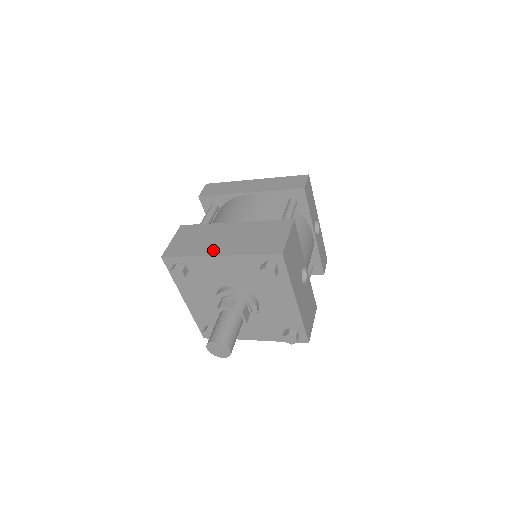
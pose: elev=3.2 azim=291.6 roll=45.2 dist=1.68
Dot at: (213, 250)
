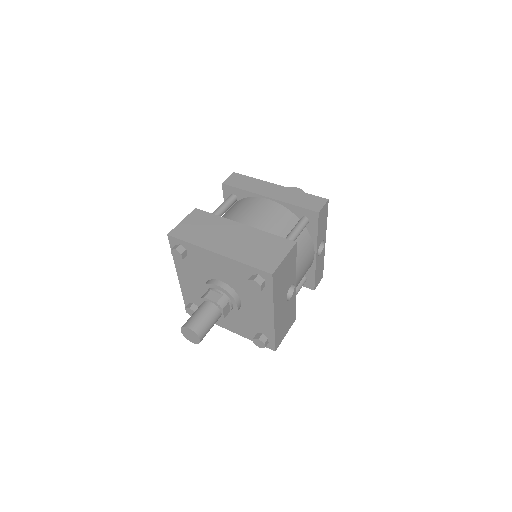
Dot at: (214, 246)
